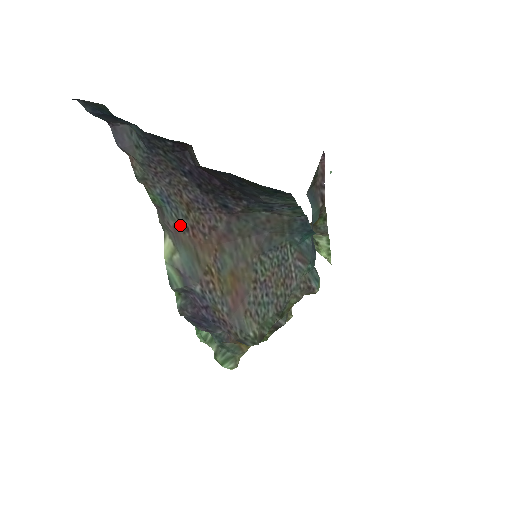
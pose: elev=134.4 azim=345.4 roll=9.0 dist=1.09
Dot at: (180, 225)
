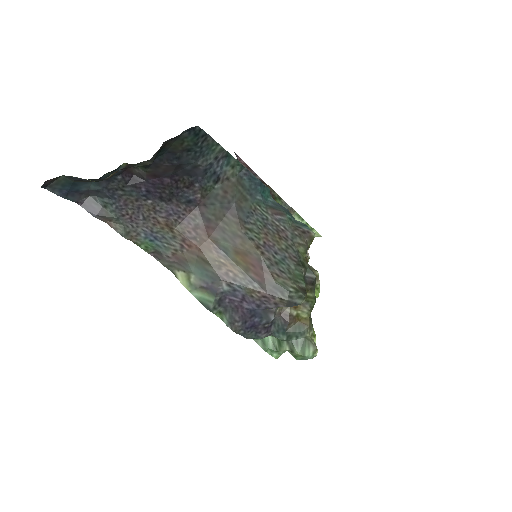
Dot at: (175, 248)
